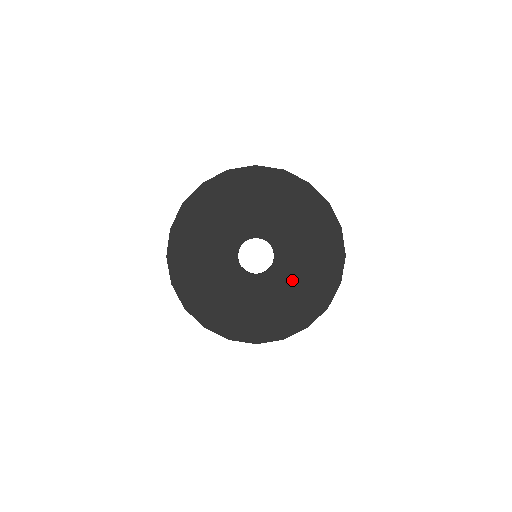
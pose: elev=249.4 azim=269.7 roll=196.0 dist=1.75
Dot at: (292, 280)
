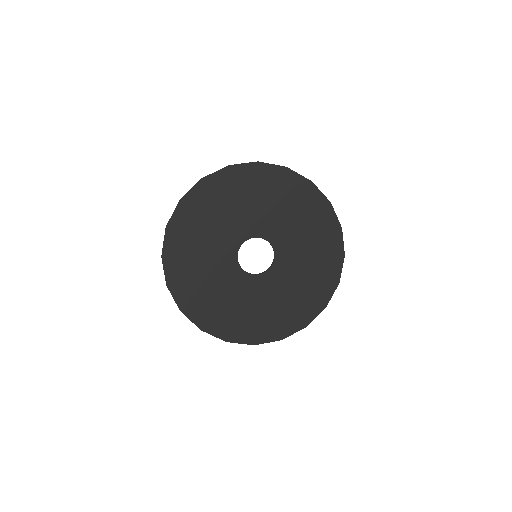
Dot at: (298, 268)
